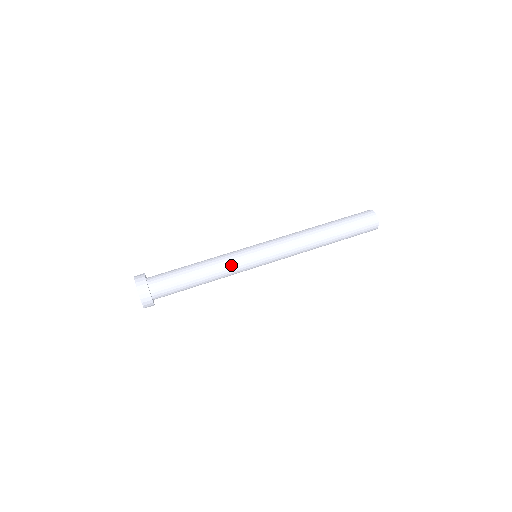
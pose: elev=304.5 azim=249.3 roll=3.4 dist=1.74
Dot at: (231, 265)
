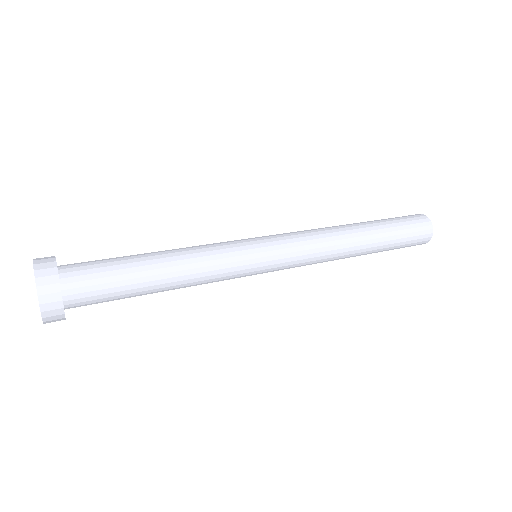
Dot at: (210, 245)
